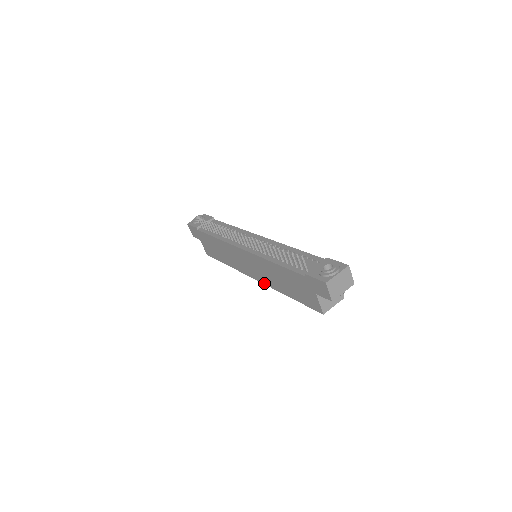
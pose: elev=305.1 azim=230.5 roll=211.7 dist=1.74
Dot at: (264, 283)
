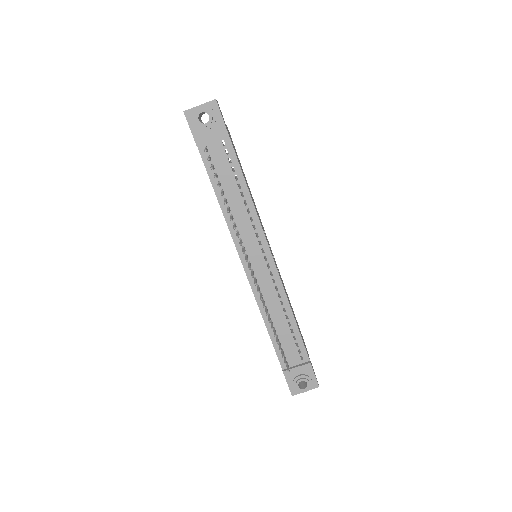
Dot at: occluded
